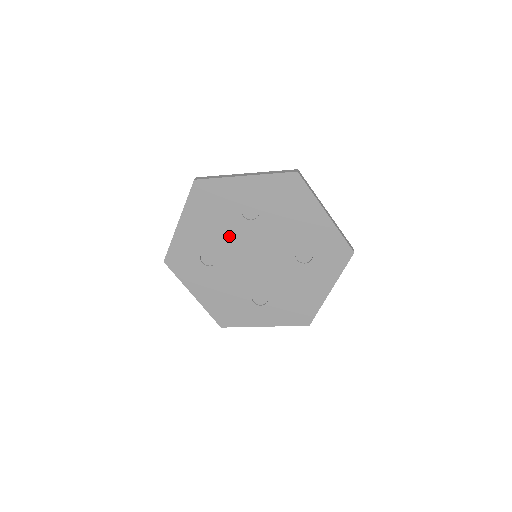
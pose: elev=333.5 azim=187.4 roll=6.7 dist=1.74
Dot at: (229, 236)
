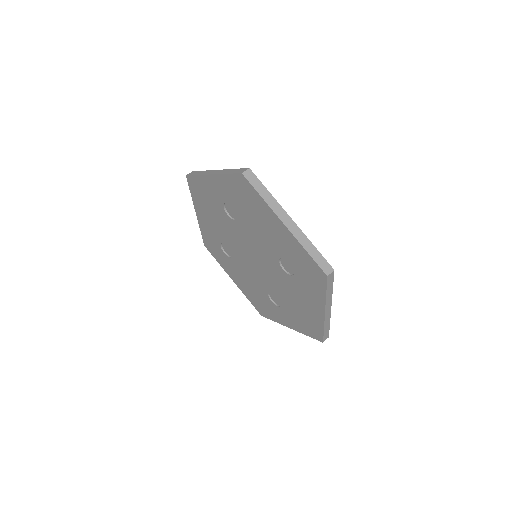
Dot at: (228, 232)
